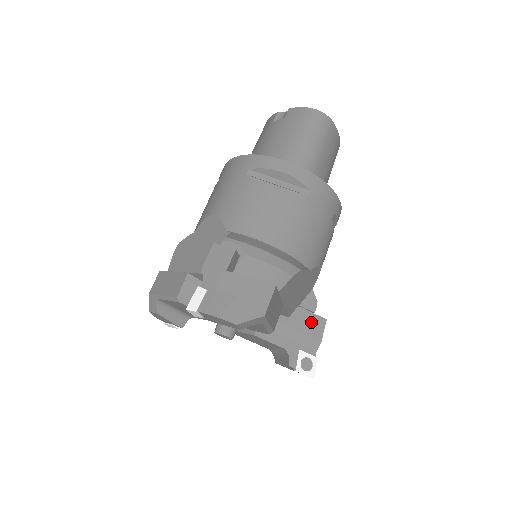
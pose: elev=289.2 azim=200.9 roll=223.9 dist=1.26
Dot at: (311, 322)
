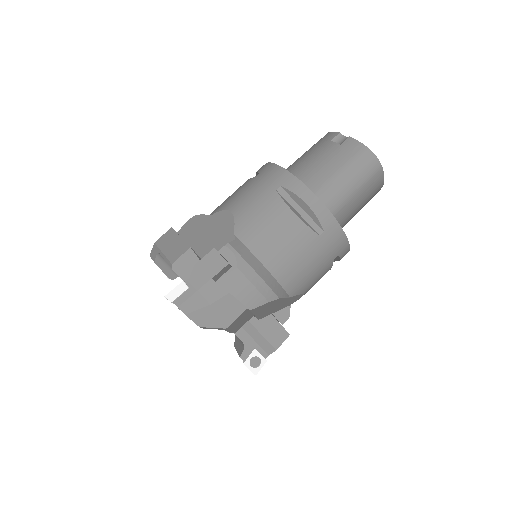
Dot at: (275, 331)
